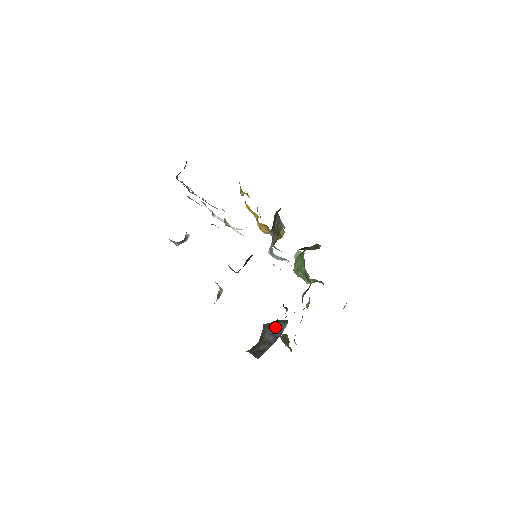
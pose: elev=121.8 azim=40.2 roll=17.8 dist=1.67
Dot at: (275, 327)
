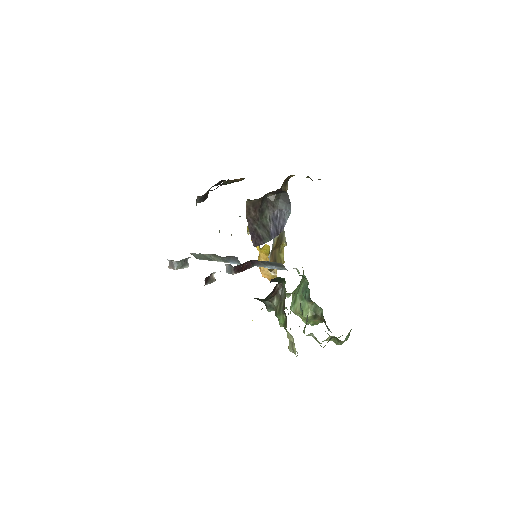
Dot at: (277, 213)
